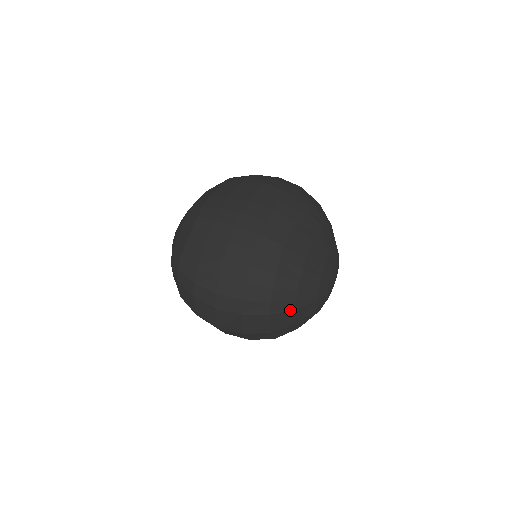
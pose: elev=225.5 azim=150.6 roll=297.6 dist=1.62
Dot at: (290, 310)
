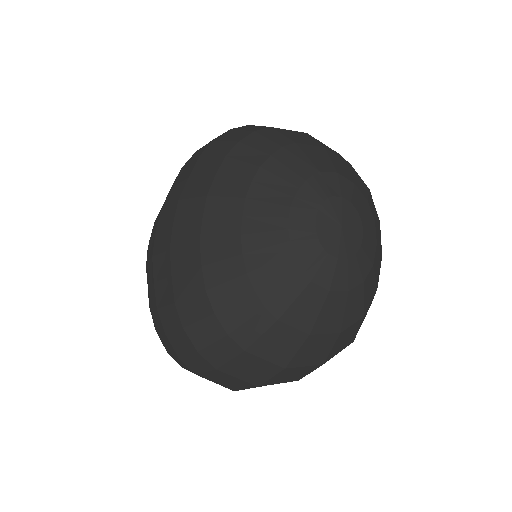
Dot at: (270, 325)
